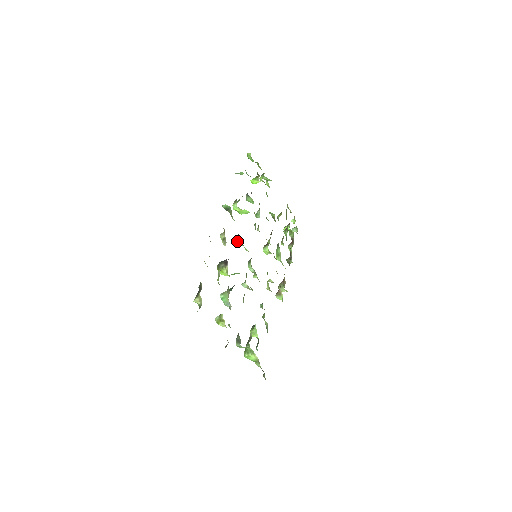
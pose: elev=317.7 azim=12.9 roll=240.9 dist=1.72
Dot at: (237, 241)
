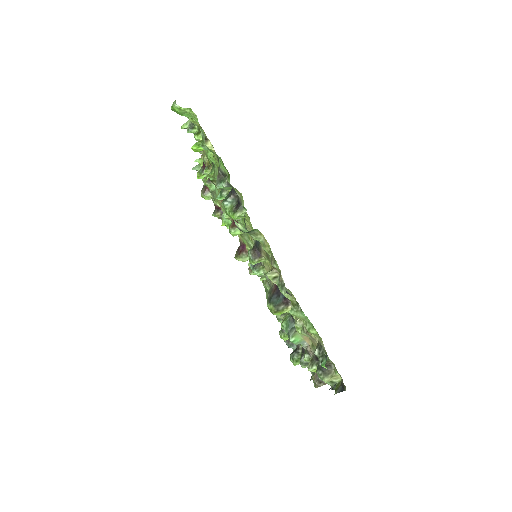
Dot at: (260, 261)
